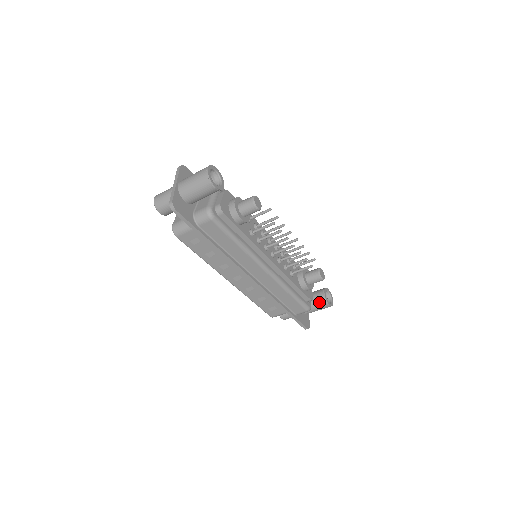
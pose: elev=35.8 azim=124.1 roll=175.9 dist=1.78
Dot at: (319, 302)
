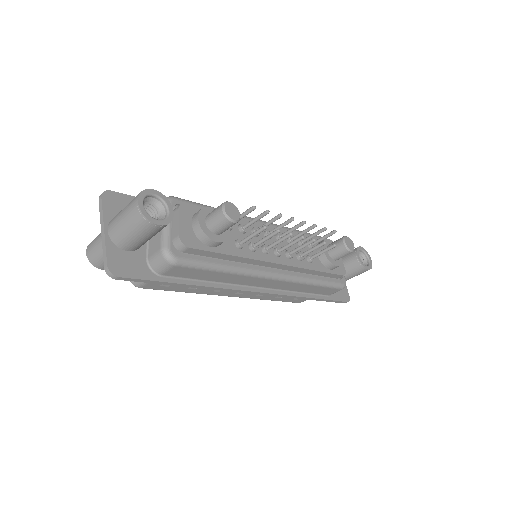
Dot at: (354, 270)
